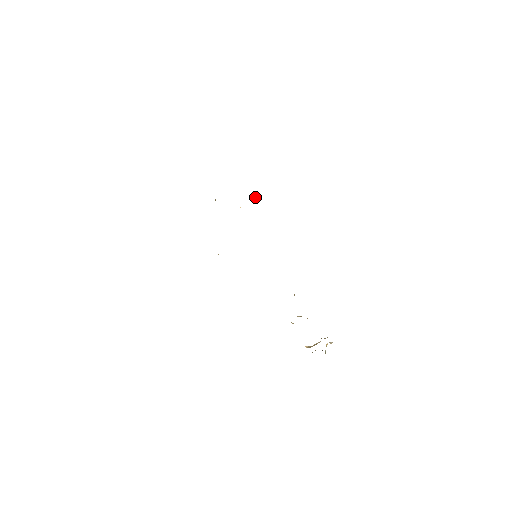
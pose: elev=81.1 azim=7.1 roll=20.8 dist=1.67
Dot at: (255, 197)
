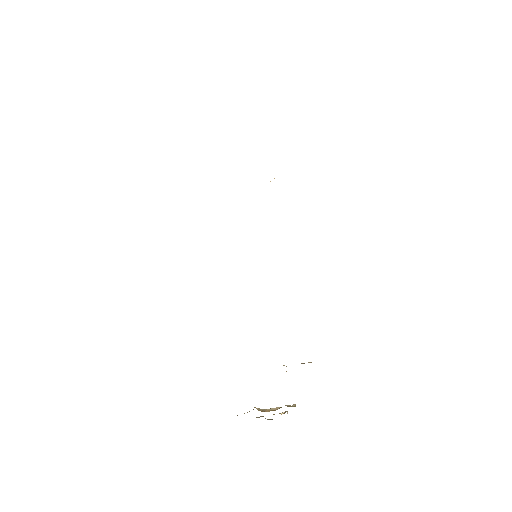
Dot at: occluded
